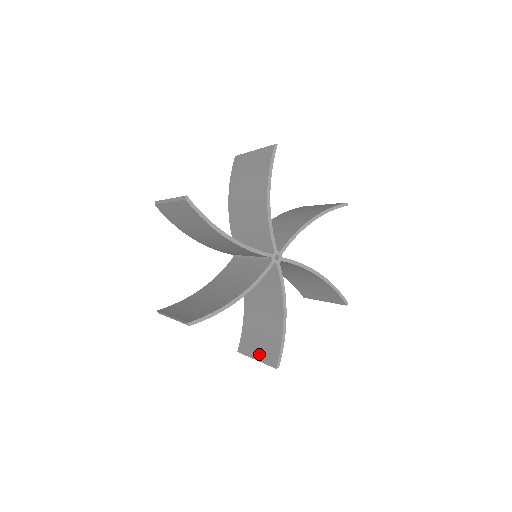
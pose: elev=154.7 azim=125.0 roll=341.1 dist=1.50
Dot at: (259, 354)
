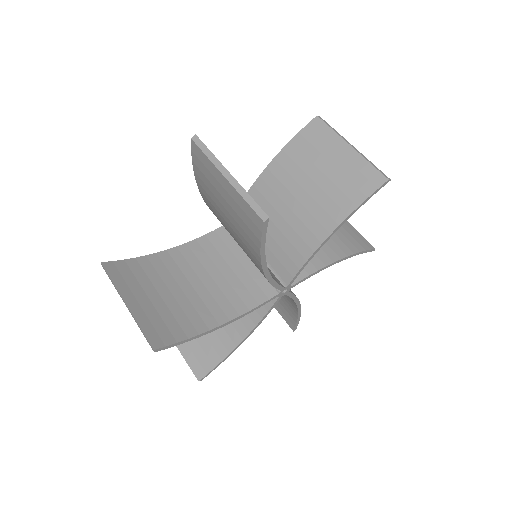
Dot at: (184, 345)
